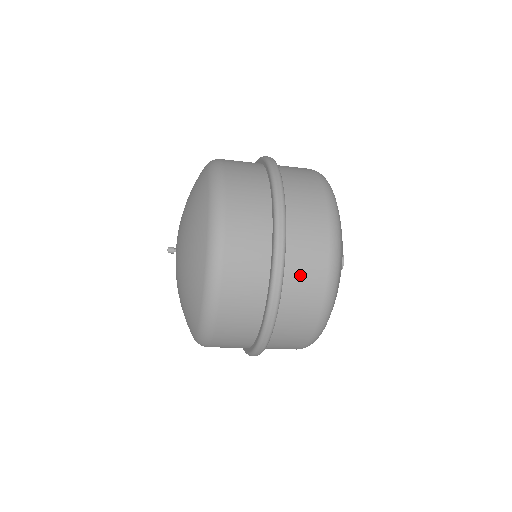
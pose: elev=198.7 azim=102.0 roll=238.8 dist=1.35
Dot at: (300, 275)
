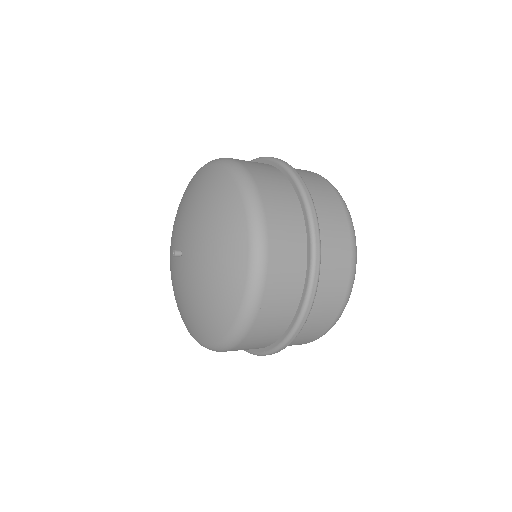
Dot at: (330, 267)
